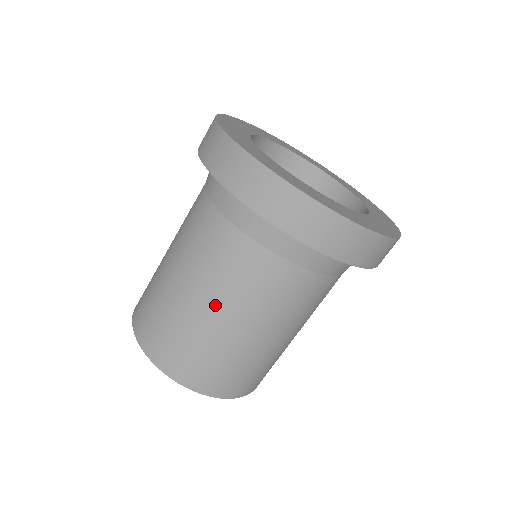
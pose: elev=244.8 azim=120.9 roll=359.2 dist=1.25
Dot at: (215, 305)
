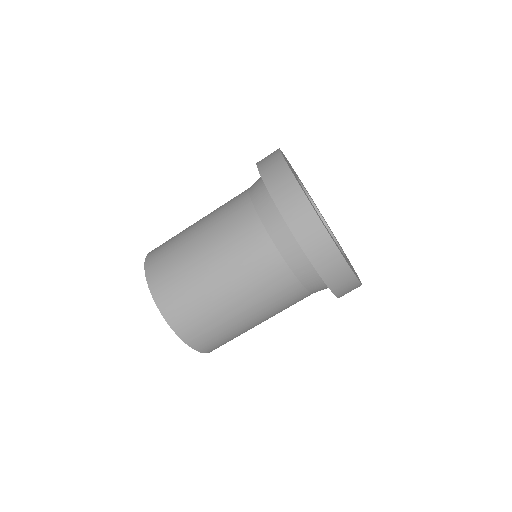
Dot at: (231, 287)
